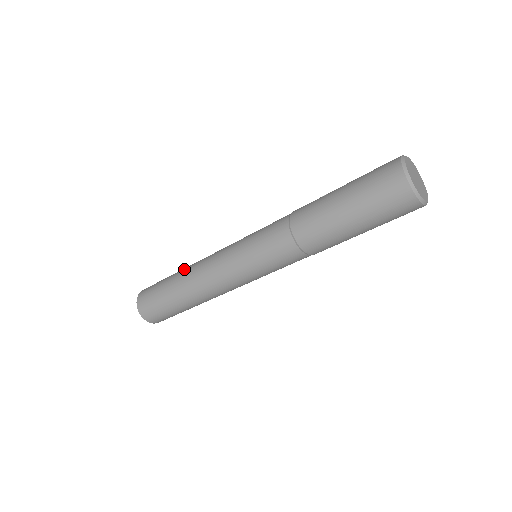
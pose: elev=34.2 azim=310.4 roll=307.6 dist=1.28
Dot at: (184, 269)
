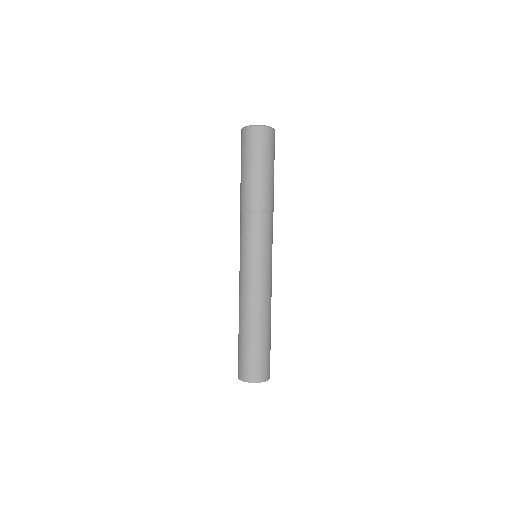
Dot at: occluded
